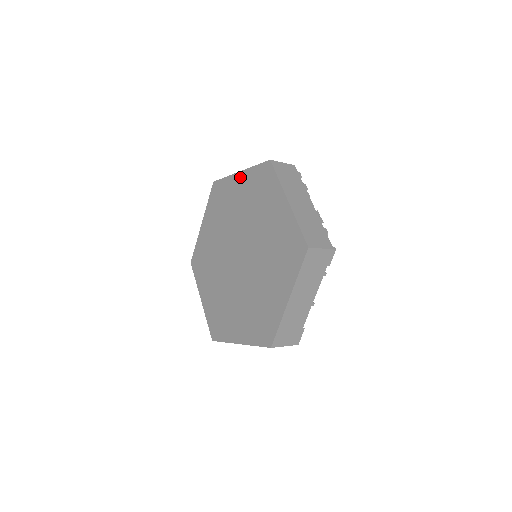
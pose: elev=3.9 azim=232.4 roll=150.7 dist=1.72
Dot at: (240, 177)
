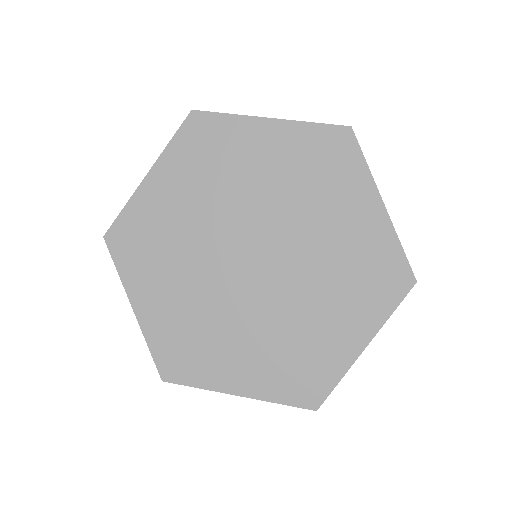
Dot at: (155, 178)
